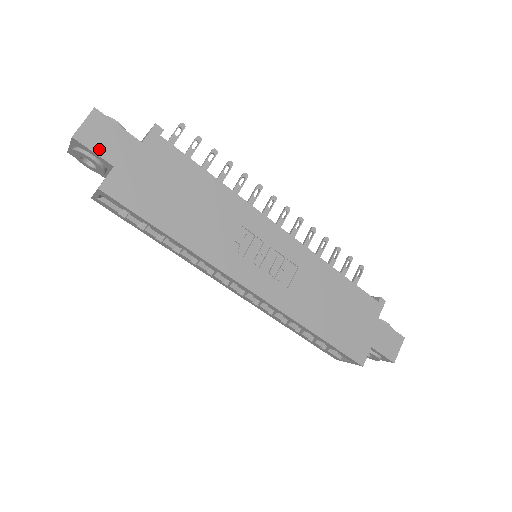
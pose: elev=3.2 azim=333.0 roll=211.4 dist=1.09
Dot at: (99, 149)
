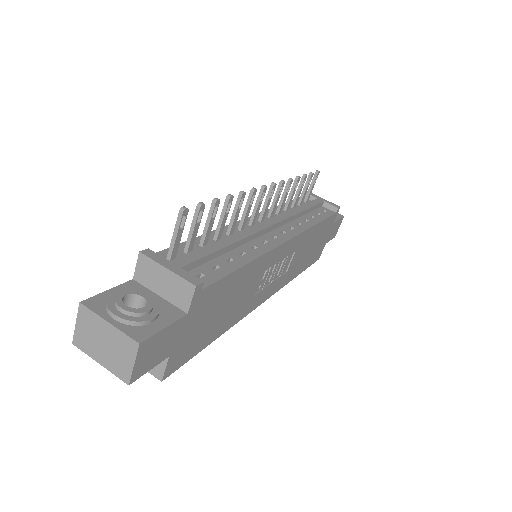
Dot at: (154, 362)
